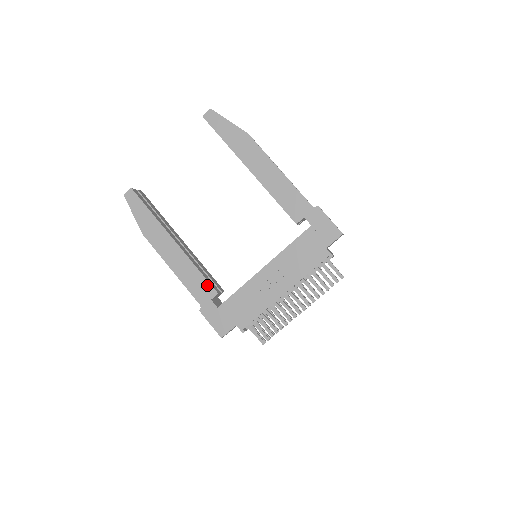
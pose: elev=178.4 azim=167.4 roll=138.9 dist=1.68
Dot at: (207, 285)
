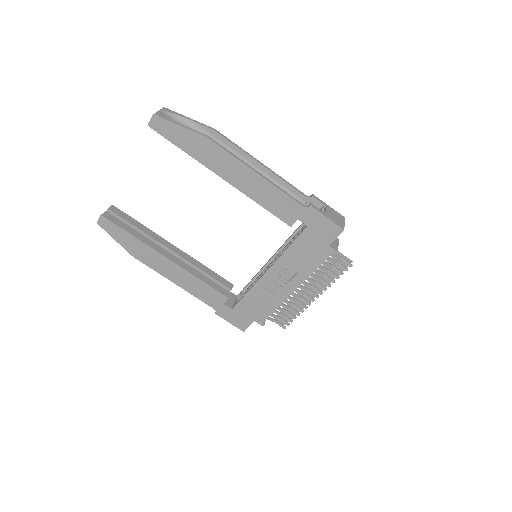
Dot at: (215, 292)
